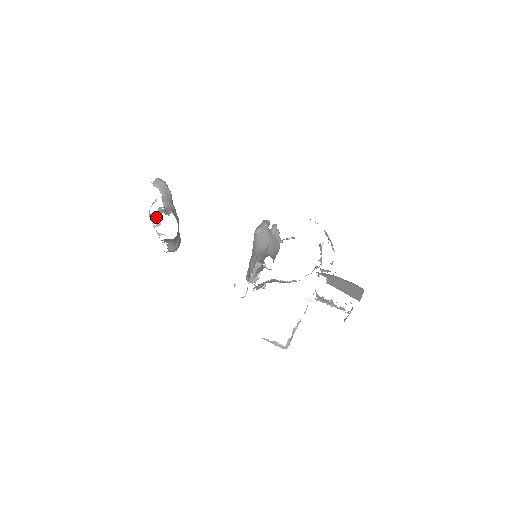
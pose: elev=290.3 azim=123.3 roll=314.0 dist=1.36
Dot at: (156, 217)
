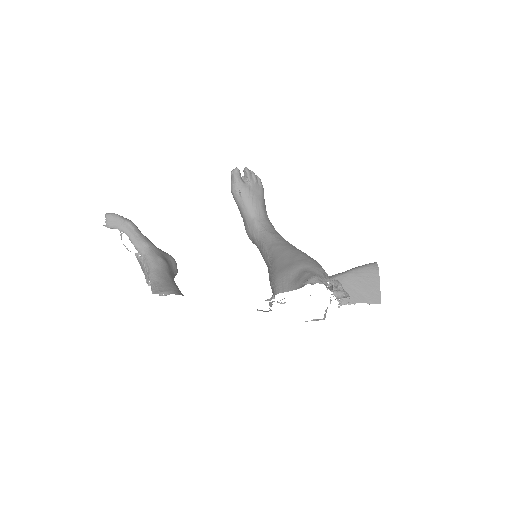
Dot at: (142, 270)
